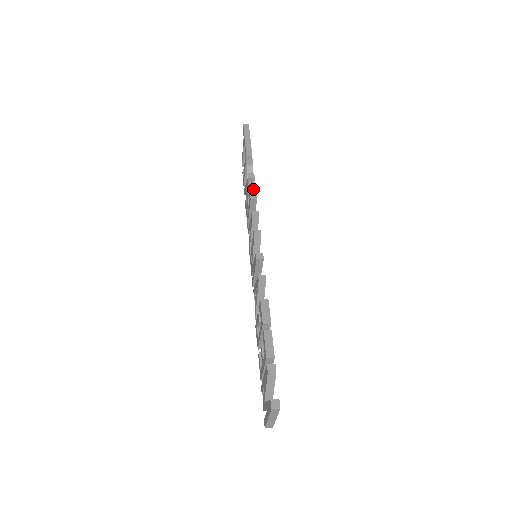
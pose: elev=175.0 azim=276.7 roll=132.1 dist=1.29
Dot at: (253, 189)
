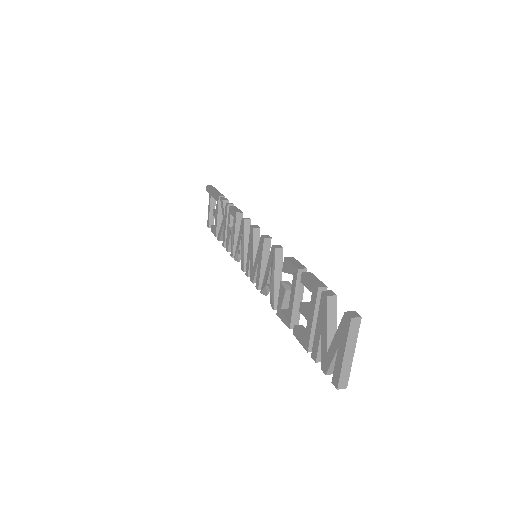
Dot at: (236, 209)
